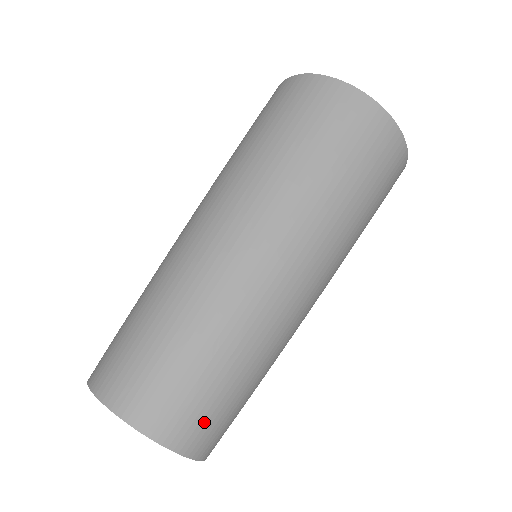
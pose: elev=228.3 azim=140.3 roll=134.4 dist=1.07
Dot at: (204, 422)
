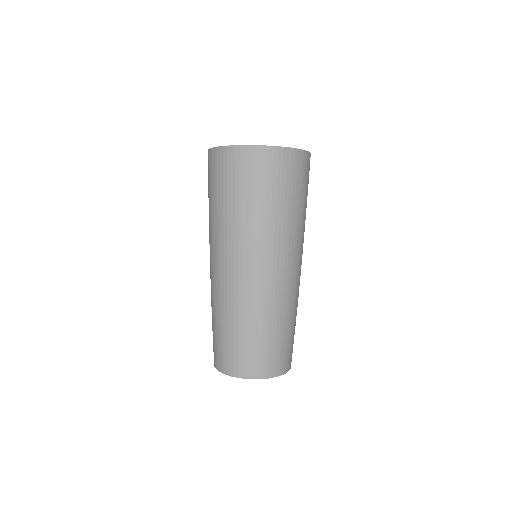
Dot at: (276, 359)
